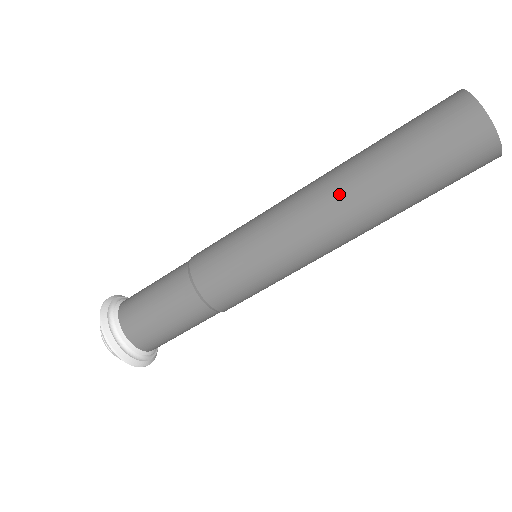
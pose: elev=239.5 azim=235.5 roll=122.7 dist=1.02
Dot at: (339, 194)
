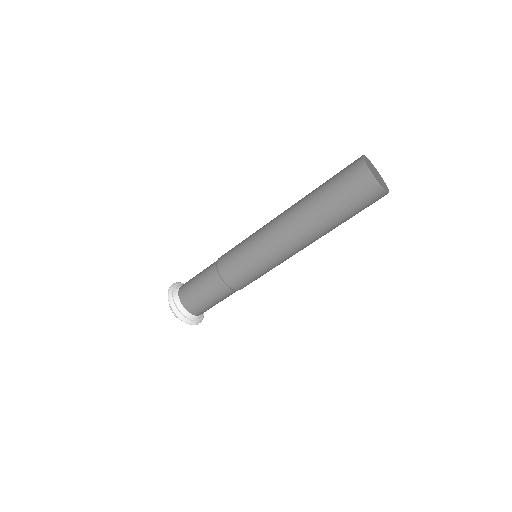
Dot at: (294, 216)
